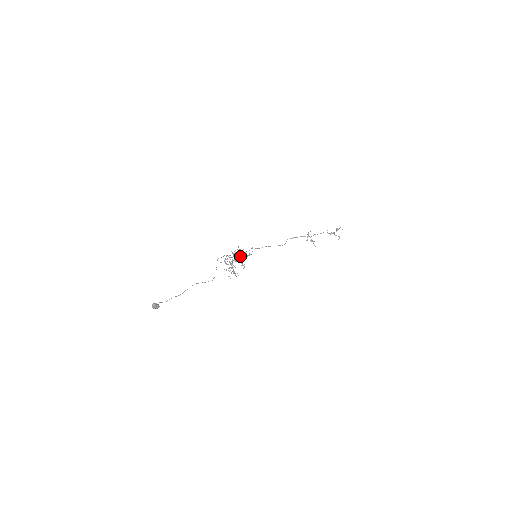
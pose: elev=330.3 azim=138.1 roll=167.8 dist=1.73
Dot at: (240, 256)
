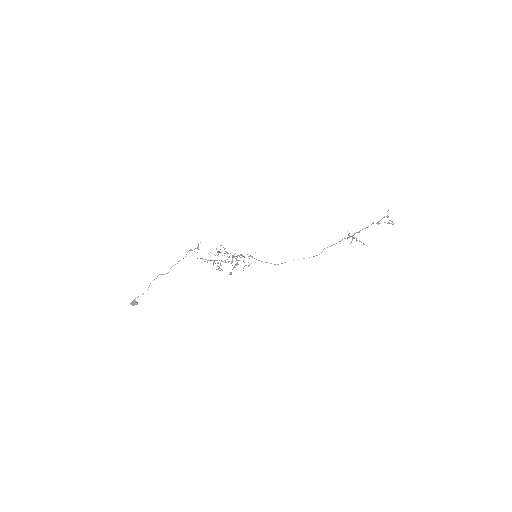
Dot at: occluded
